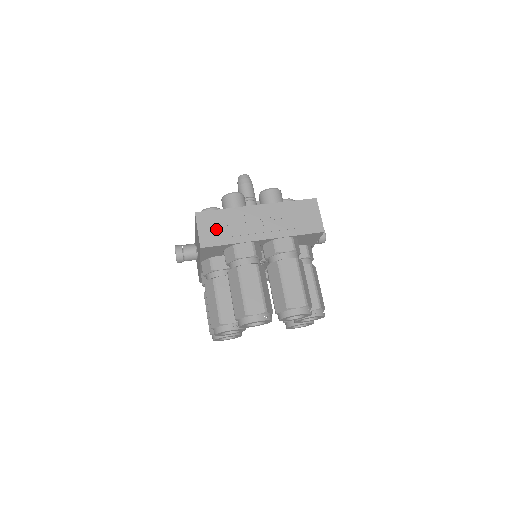
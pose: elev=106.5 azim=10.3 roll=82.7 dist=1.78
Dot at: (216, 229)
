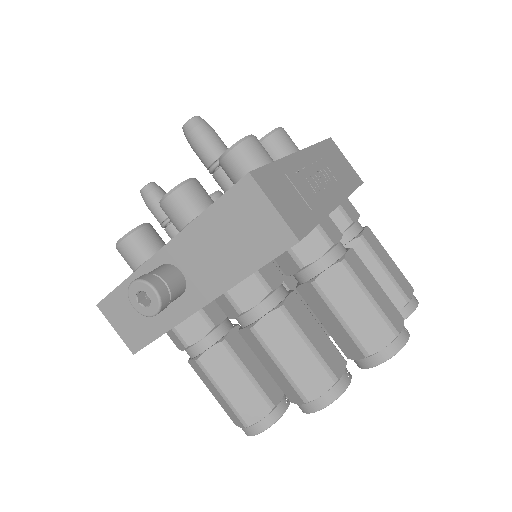
Dot at: (291, 200)
